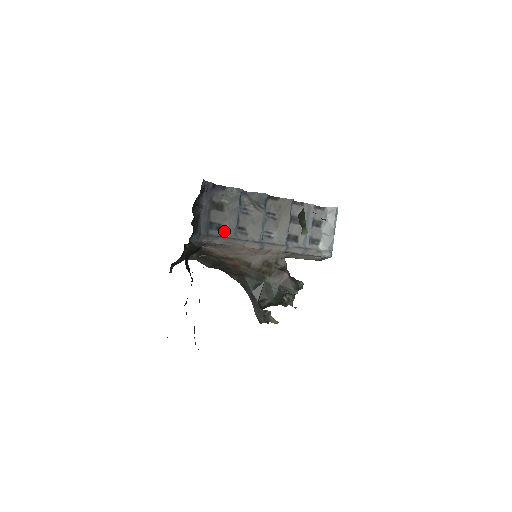
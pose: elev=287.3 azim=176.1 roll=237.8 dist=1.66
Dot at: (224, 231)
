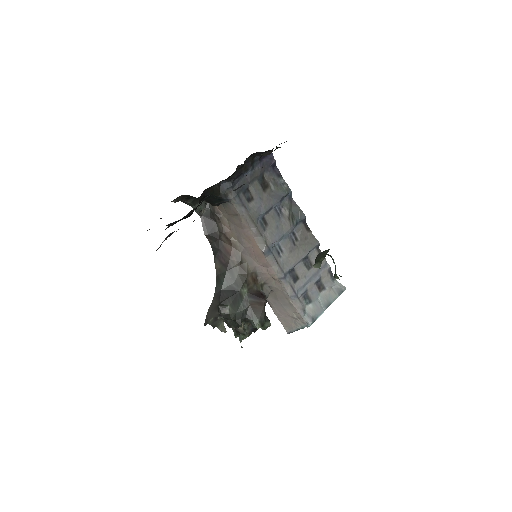
Dot at: (251, 207)
